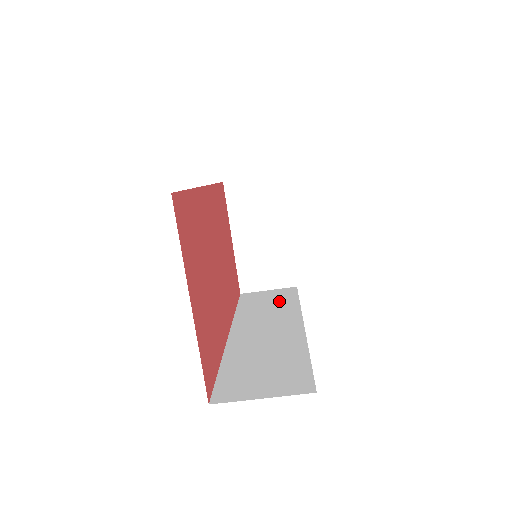
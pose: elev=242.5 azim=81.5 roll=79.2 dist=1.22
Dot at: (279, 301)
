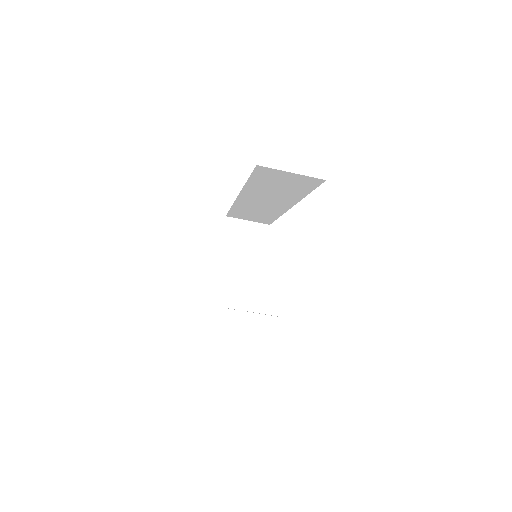
Dot at: (247, 311)
